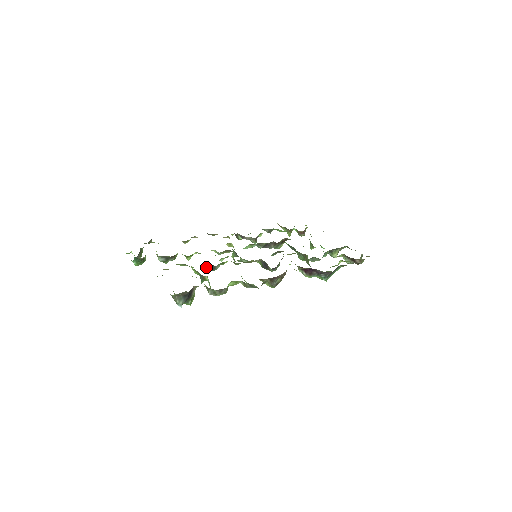
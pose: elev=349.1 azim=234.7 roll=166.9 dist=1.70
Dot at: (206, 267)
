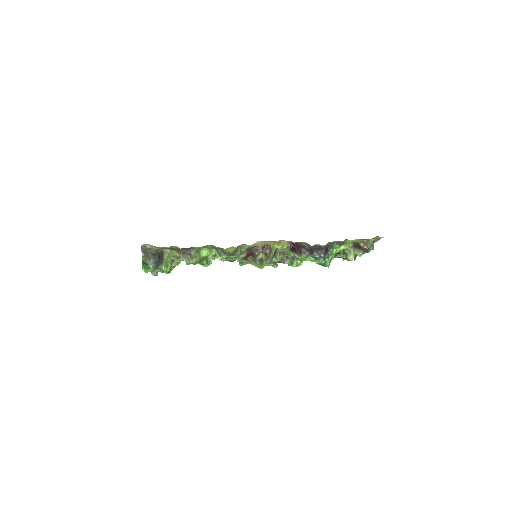
Dot at: occluded
